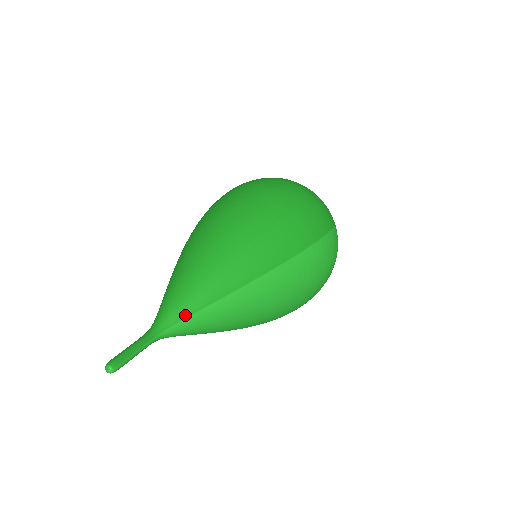
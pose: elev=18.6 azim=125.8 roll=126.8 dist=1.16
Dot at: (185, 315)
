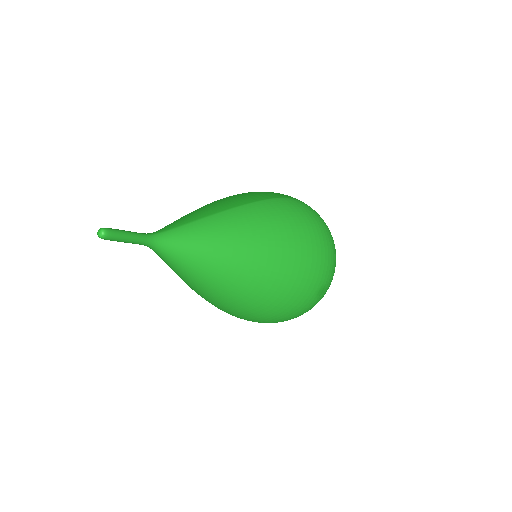
Dot at: (175, 226)
